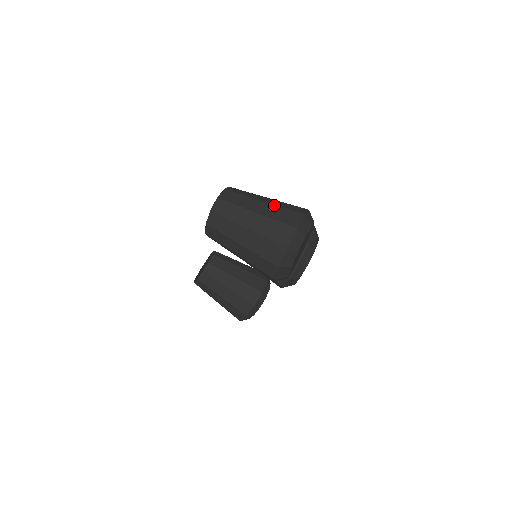
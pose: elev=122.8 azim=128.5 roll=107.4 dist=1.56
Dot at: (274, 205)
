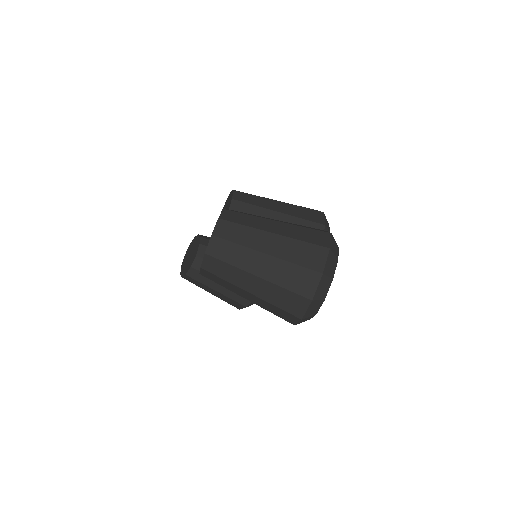
Dot at: (288, 238)
